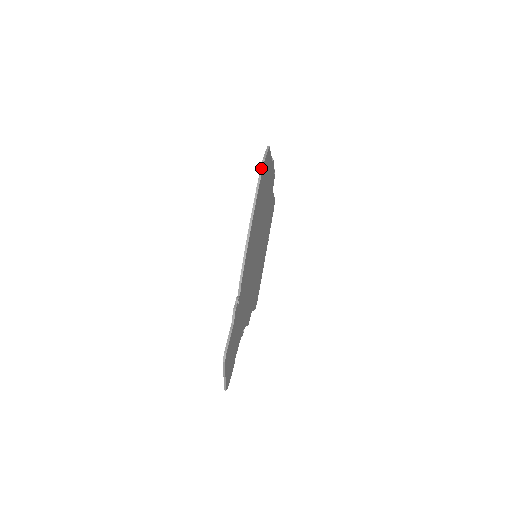
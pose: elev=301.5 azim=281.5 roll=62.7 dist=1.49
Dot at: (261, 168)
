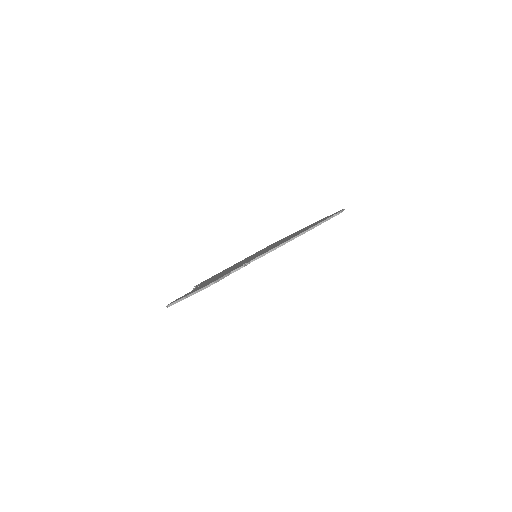
Dot at: (338, 214)
